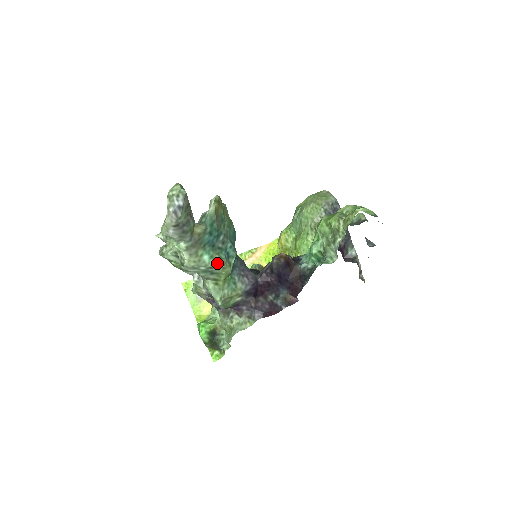
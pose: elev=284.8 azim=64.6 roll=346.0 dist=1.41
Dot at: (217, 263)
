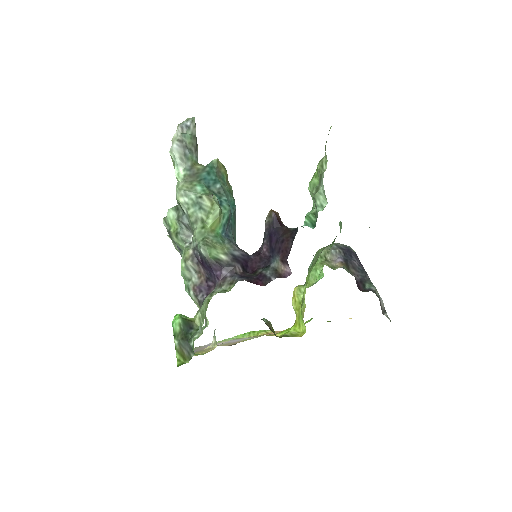
Dot at: (207, 195)
